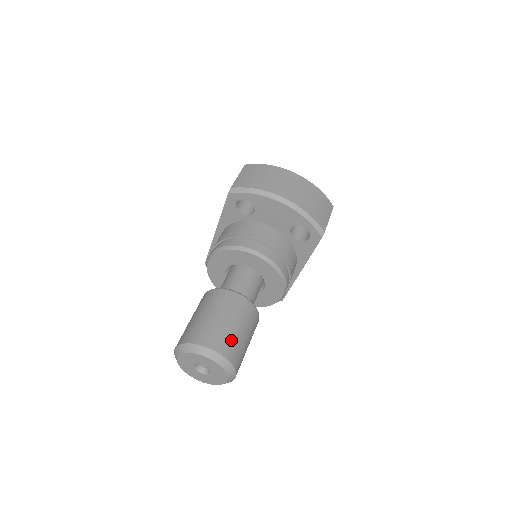
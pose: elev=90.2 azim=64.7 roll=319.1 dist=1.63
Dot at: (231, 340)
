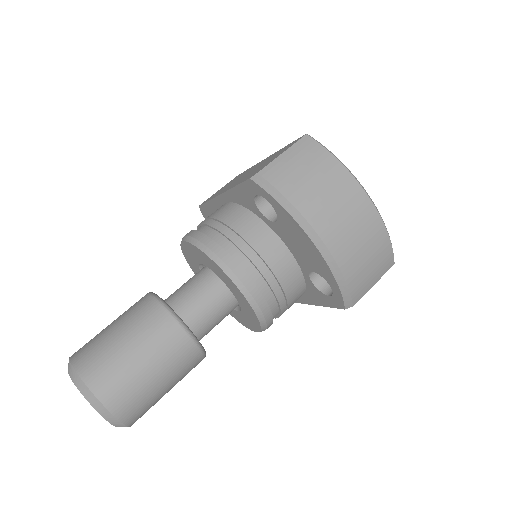
Dot at: (139, 396)
